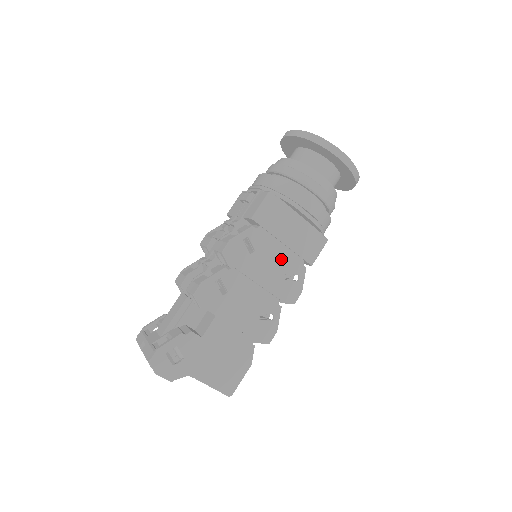
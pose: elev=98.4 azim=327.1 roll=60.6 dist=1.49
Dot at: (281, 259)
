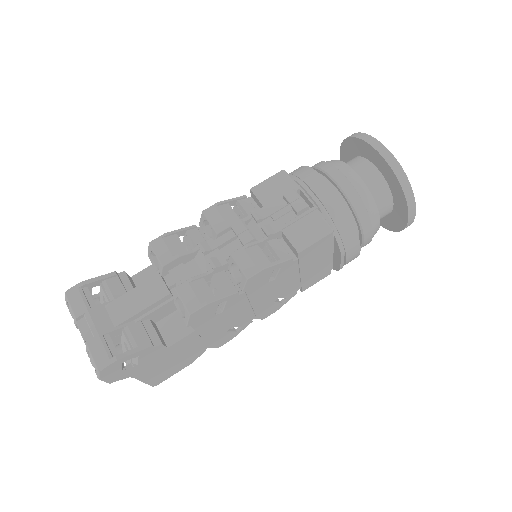
Dot at: (287, 286)
